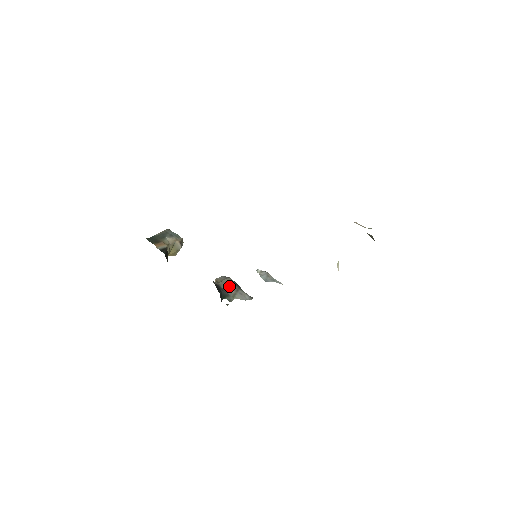
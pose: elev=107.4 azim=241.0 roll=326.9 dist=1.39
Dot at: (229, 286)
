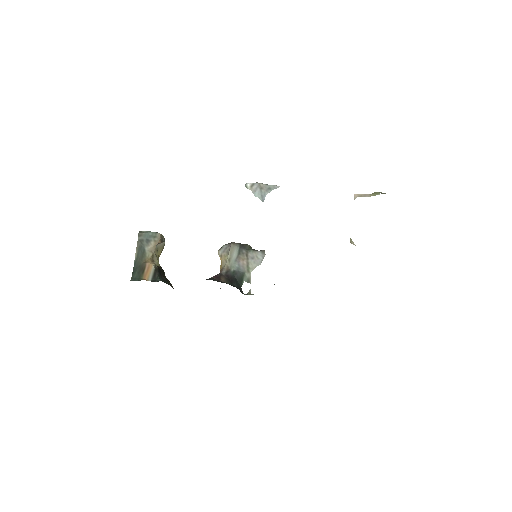
Dot at: (237, 259)
